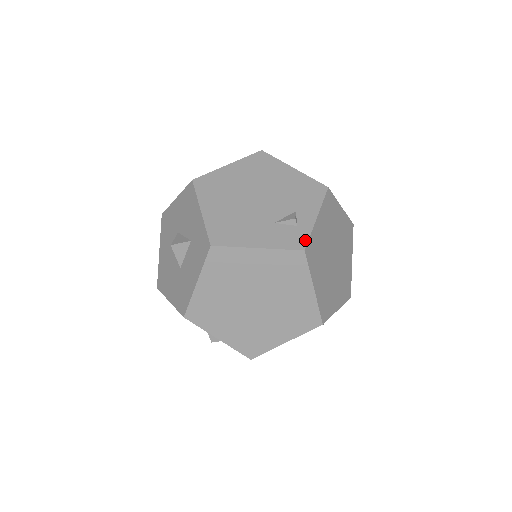
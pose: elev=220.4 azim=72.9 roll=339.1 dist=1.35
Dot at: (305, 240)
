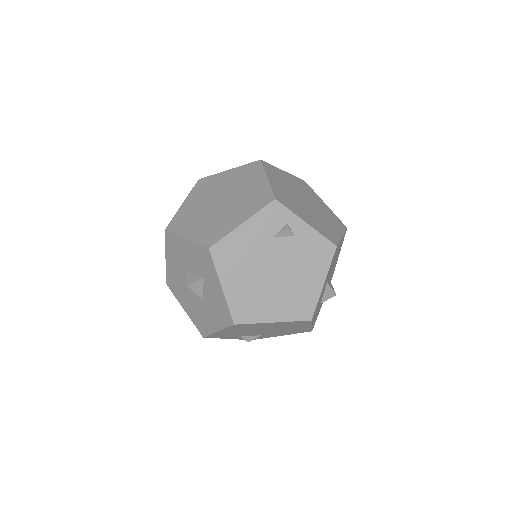
Dot at: occluded
